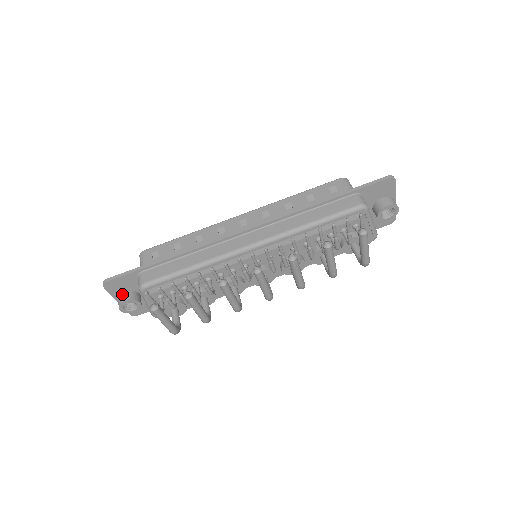
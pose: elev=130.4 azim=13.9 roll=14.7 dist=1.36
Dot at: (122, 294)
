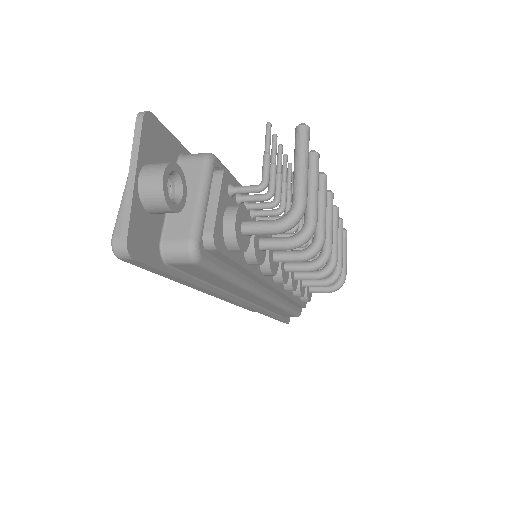
Dot at: (155, 163)
